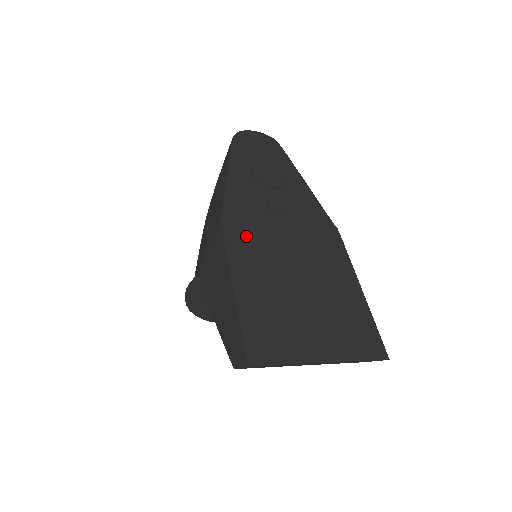
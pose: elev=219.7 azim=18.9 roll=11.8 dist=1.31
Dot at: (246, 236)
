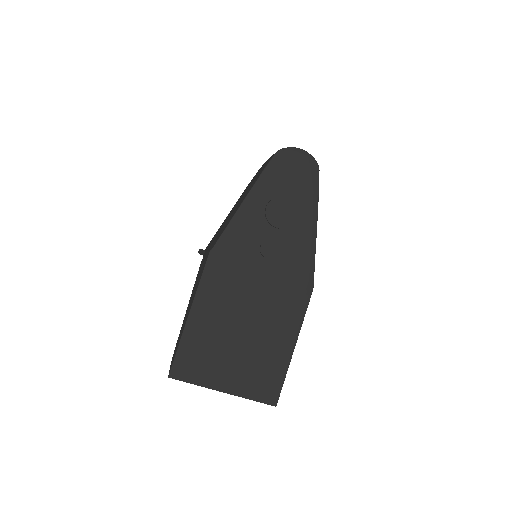
Dot at: (223, 273)
